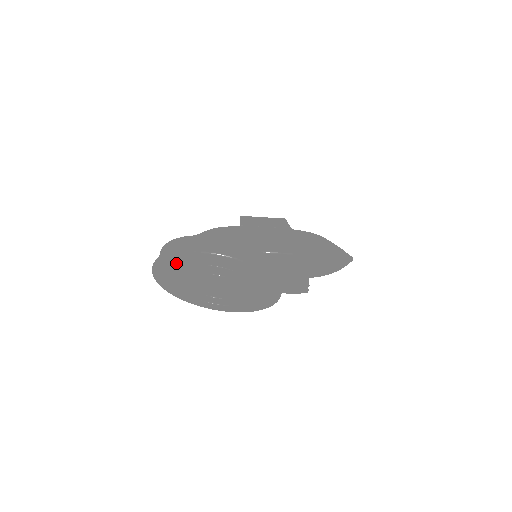
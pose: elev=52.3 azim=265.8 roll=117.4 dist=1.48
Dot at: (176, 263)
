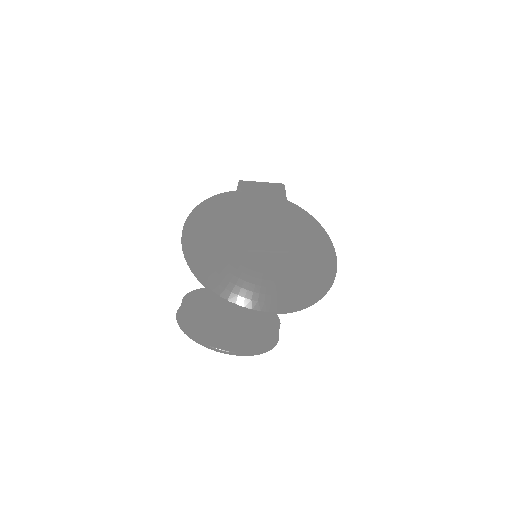
Dot at: occluded
